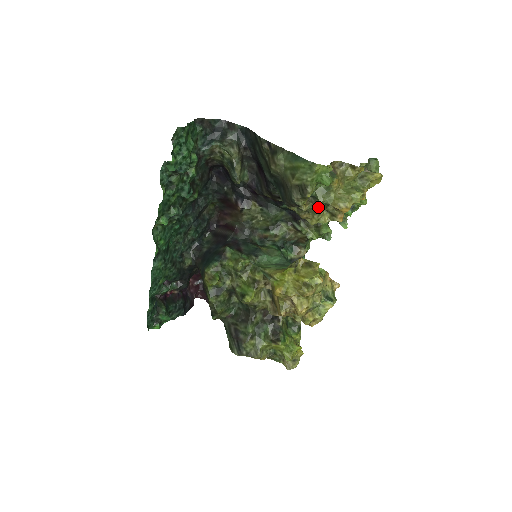
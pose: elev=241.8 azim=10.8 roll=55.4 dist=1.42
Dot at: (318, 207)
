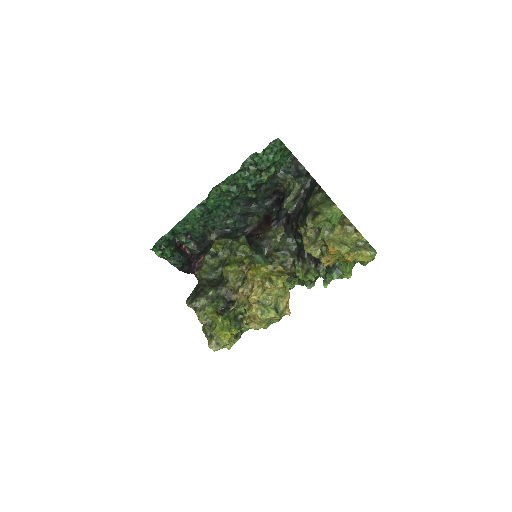
Dot at: (317, 238)
